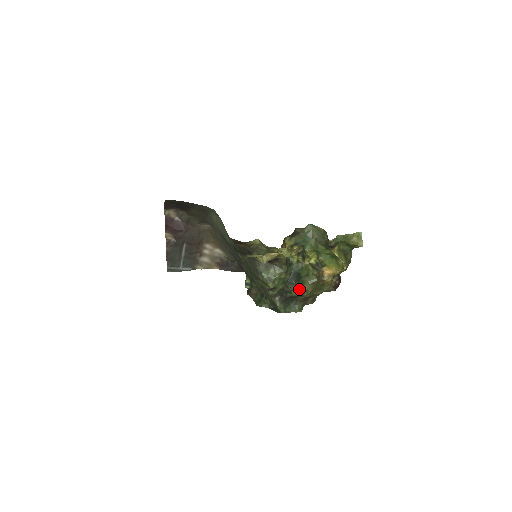
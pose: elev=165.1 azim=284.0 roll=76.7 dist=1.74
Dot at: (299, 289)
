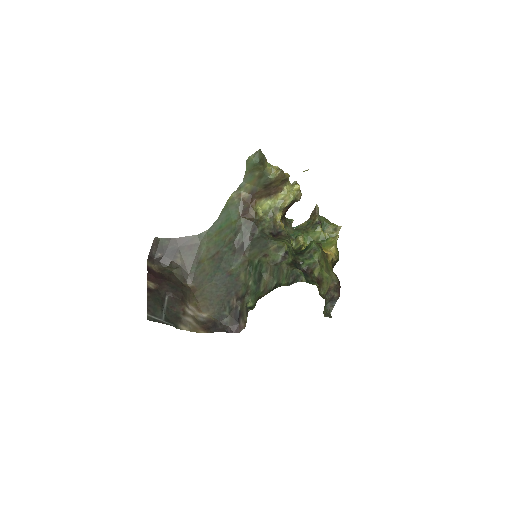
Dot at: (310, 253)
